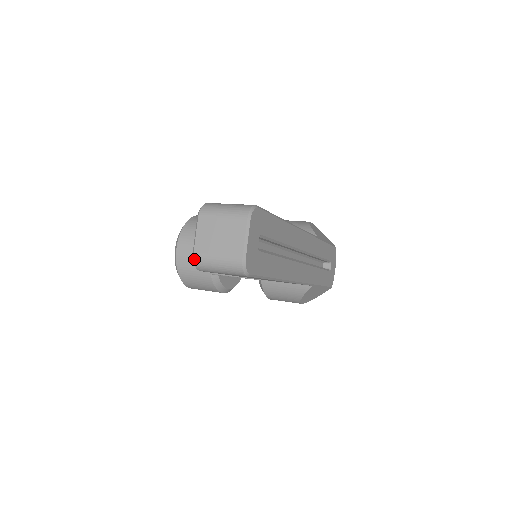
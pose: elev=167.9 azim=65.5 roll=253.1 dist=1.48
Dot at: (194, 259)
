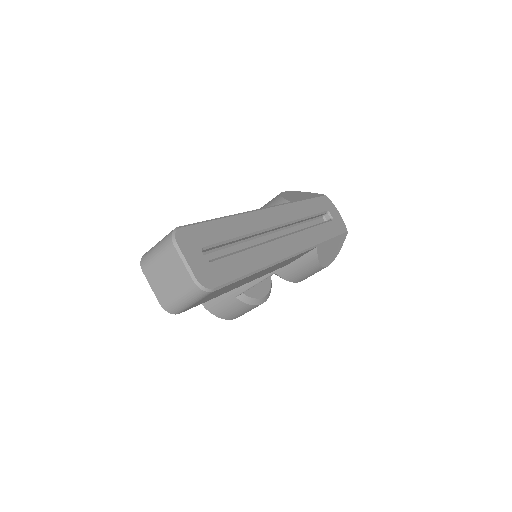
Dot at: (164, 309)
